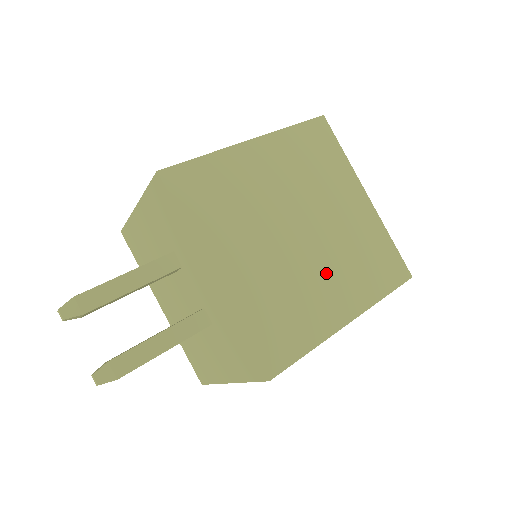
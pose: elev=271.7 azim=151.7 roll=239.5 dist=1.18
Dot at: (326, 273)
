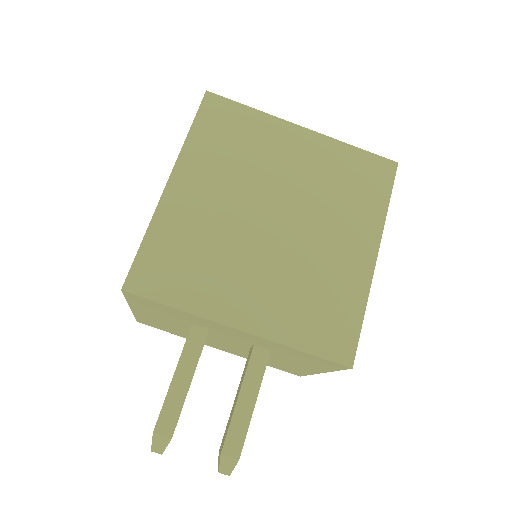
Dot at: (325, 235)
